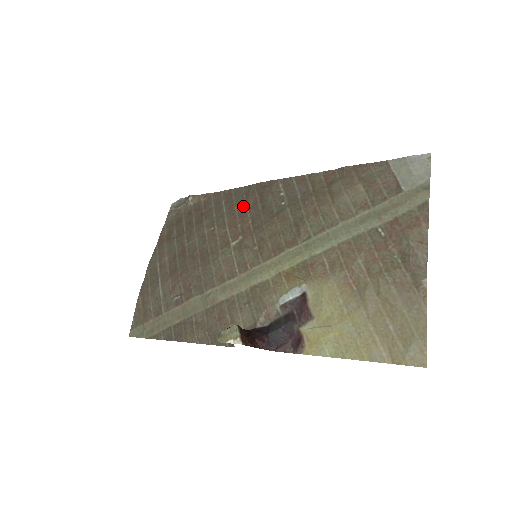
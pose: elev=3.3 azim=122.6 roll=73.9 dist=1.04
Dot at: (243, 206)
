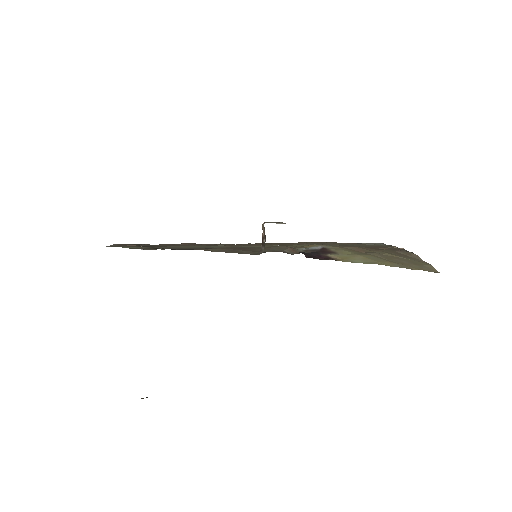
Dot at: occluded
